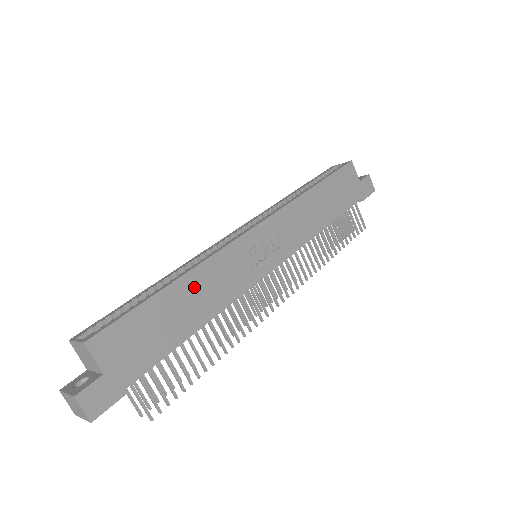
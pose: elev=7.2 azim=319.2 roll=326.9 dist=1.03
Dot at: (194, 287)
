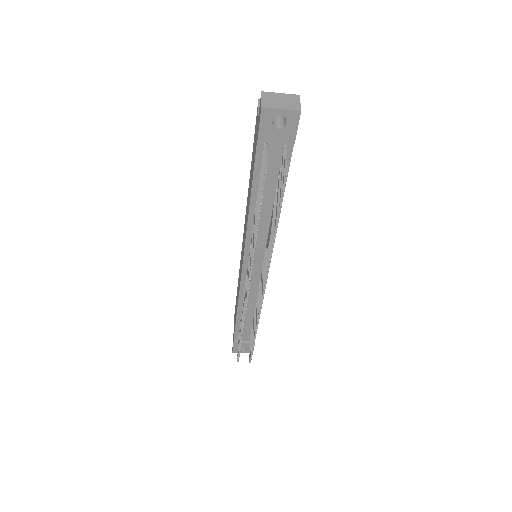
Dot at: occluded
